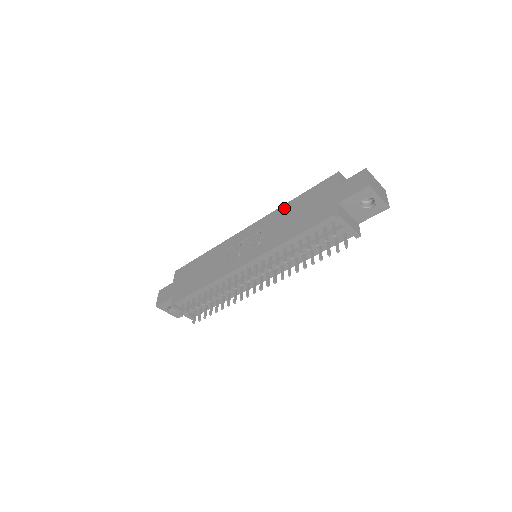
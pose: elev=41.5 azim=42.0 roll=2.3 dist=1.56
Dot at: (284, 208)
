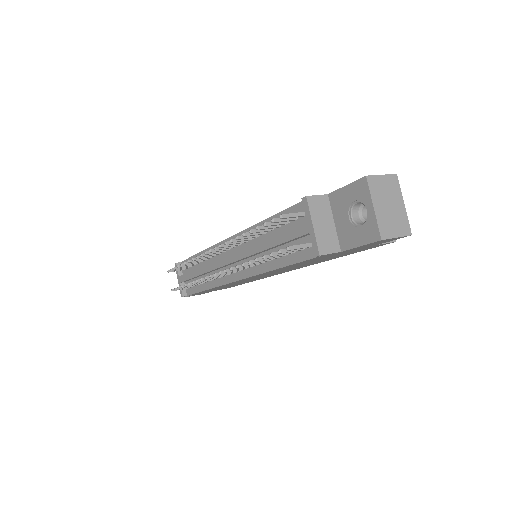
Dot at: occluded
